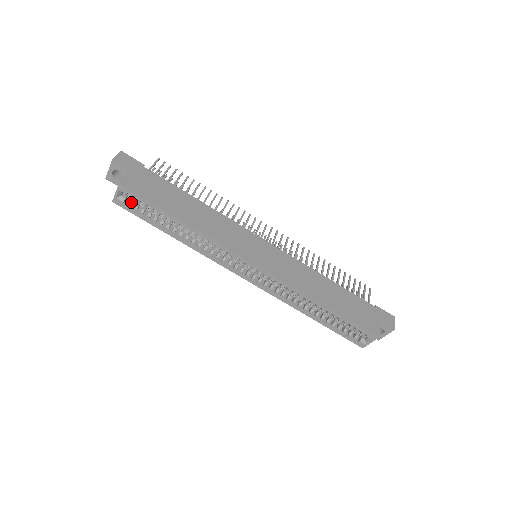
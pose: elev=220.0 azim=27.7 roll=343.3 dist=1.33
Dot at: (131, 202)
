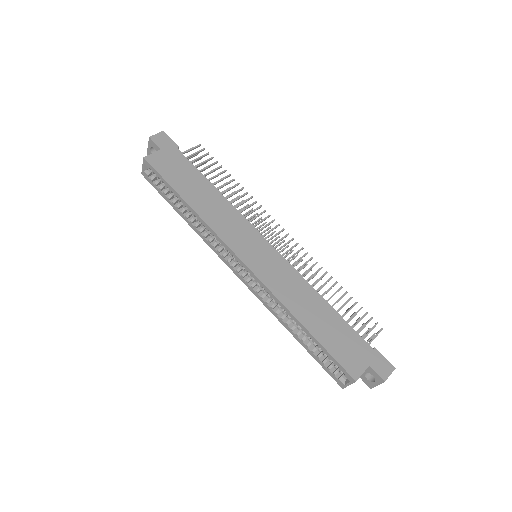
Dot at: (154, 177)
